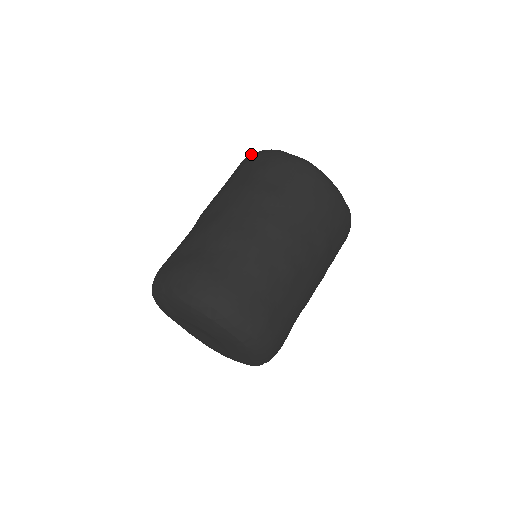
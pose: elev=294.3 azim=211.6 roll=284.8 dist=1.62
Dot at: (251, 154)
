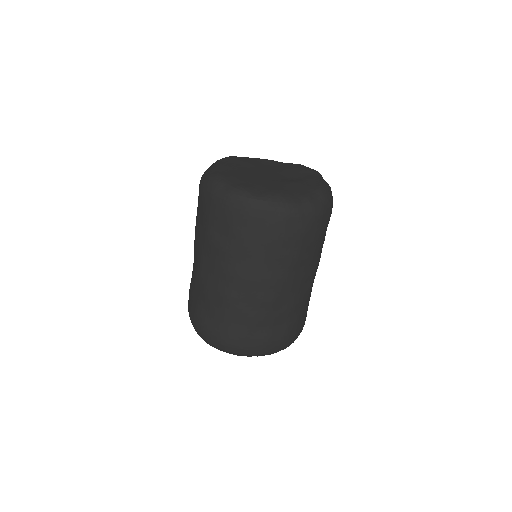
Dot at: (200, 182)
